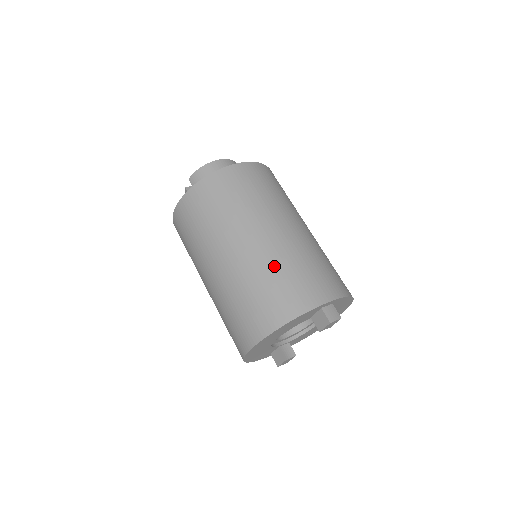
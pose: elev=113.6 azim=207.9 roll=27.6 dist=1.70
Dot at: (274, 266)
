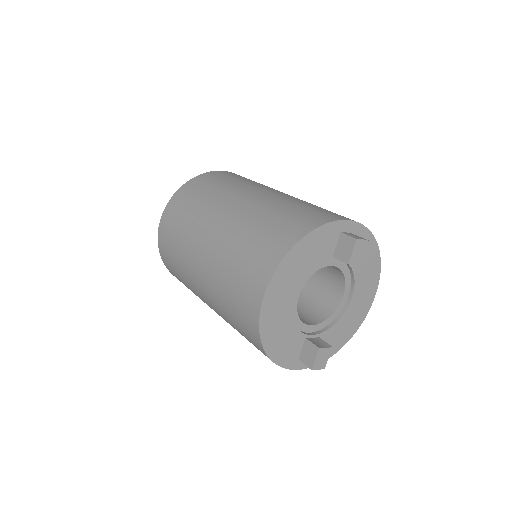
Dot at: (274, 207)
